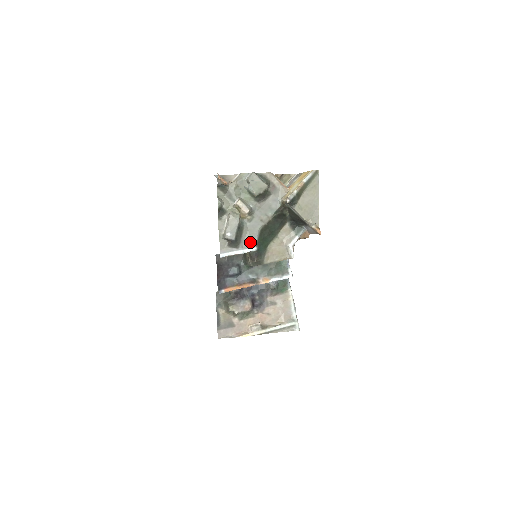
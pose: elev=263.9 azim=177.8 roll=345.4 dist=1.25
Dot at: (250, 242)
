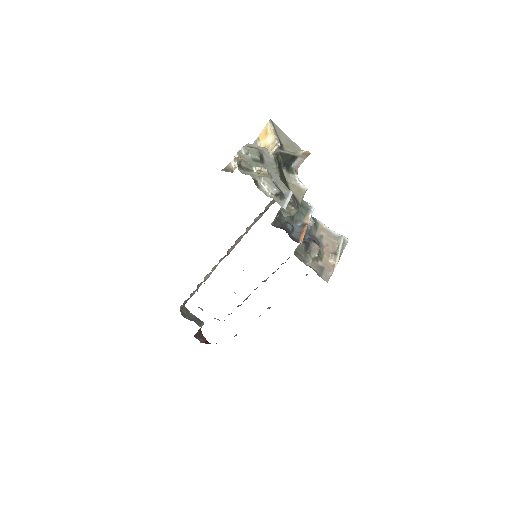
Dot at: (285, 190)
